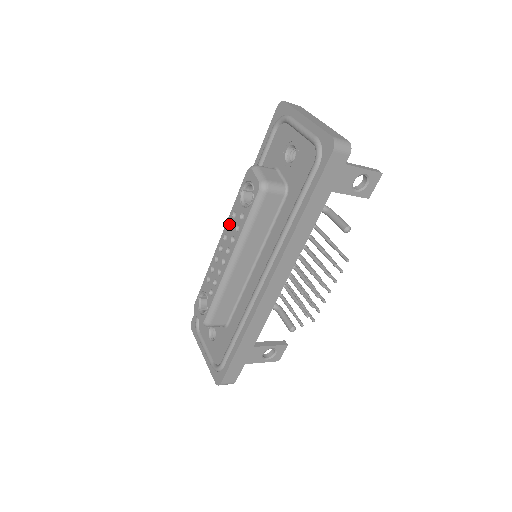
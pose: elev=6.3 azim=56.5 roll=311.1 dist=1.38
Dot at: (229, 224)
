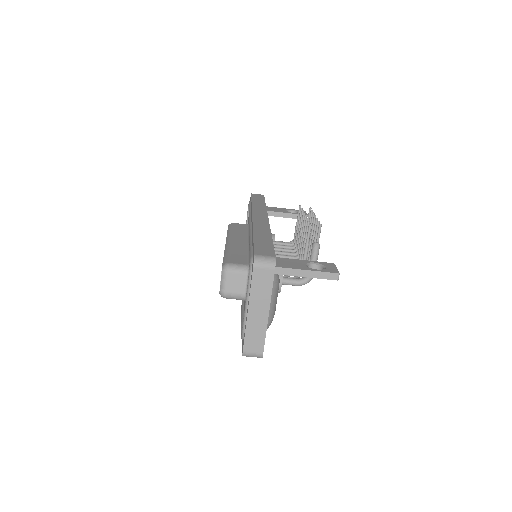
Dot at: occluded
